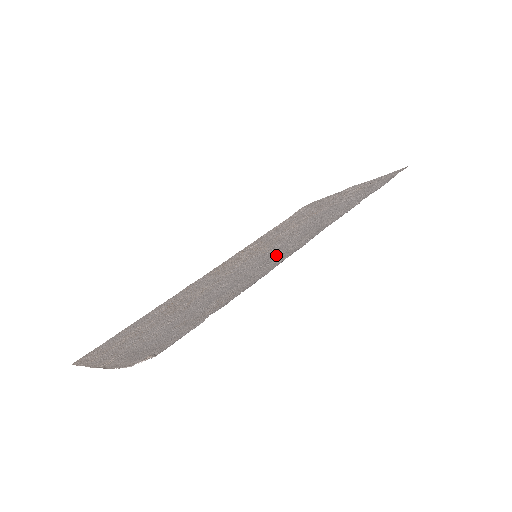
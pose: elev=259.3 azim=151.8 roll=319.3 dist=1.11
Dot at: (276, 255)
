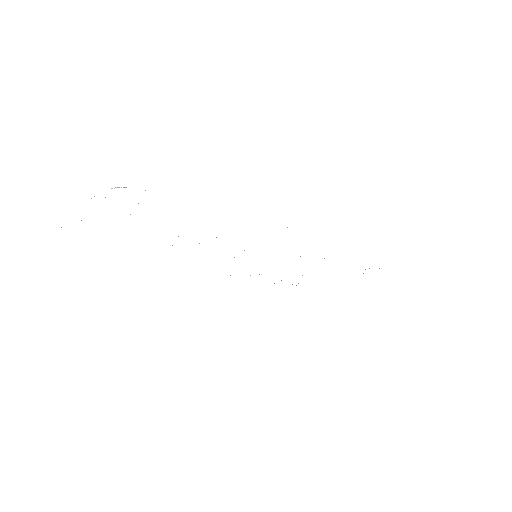
Dot at: occluded
